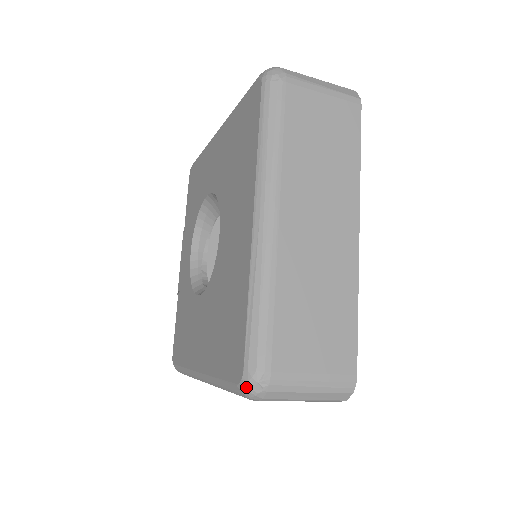
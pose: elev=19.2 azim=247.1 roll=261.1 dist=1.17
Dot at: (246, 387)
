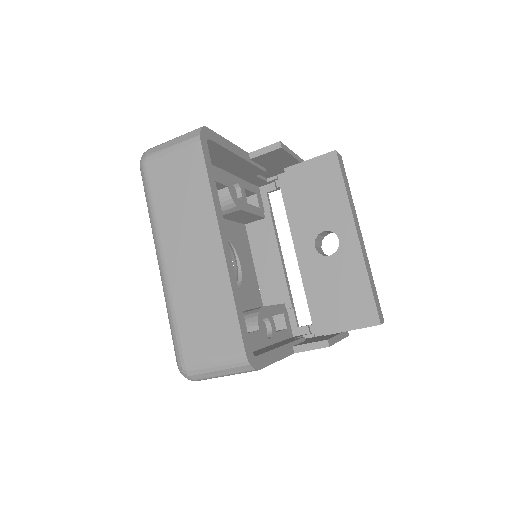
Dot at: (182, 374)
